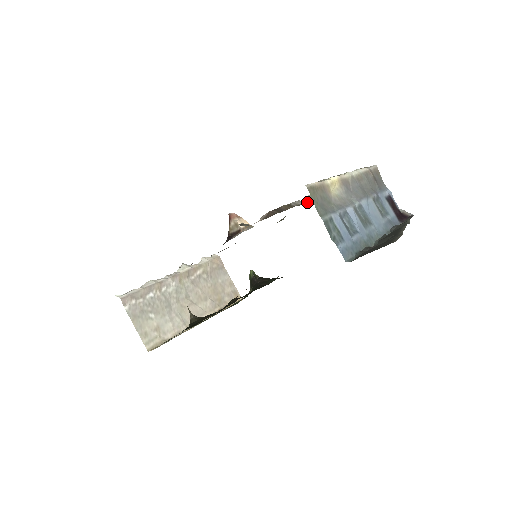
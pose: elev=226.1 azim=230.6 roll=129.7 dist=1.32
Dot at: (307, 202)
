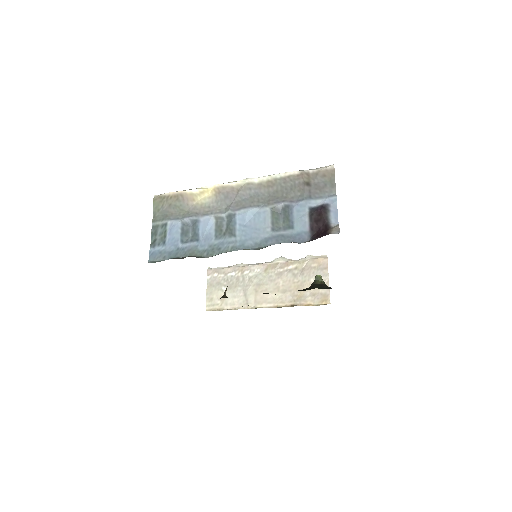
Dot at: occluded
